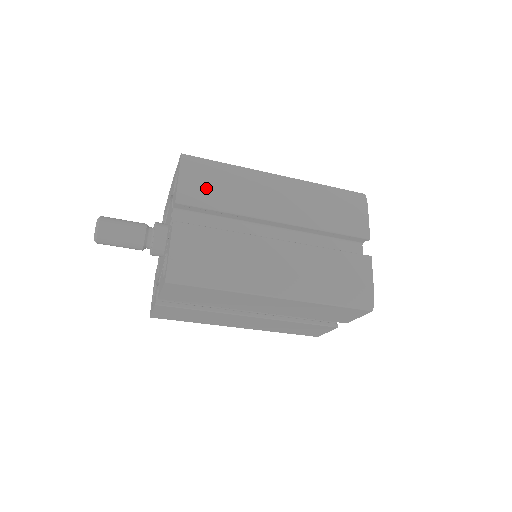
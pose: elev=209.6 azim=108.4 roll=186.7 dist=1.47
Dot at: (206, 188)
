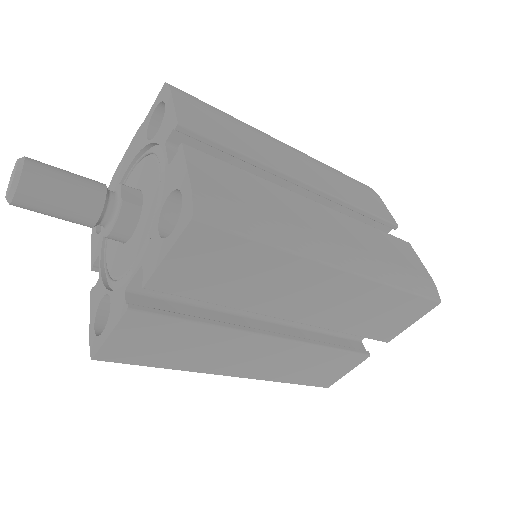
Dot at: (212, 123)
